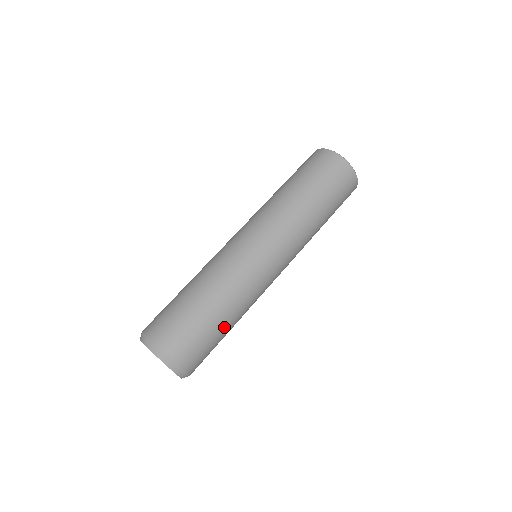
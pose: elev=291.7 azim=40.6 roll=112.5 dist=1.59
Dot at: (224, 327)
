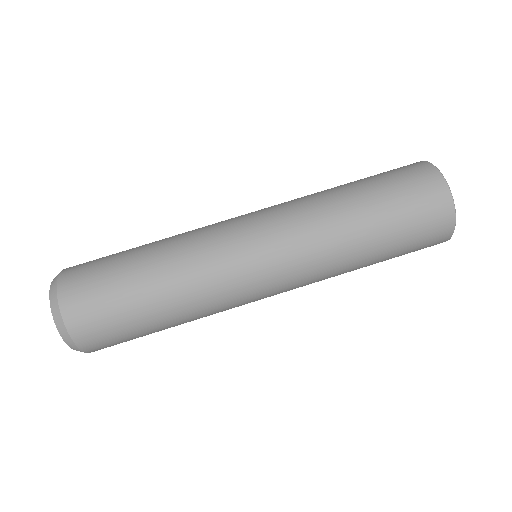
Dot at: (142, 289)
